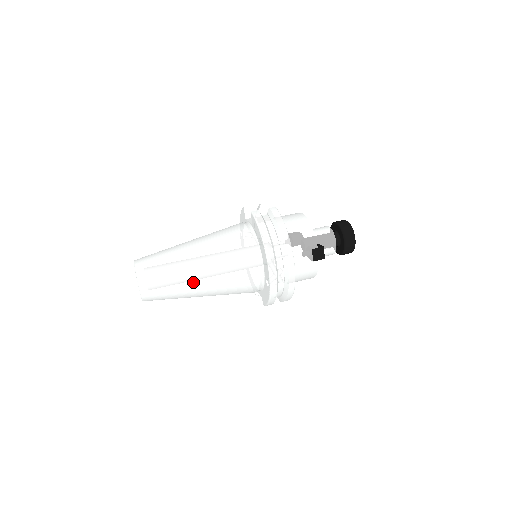
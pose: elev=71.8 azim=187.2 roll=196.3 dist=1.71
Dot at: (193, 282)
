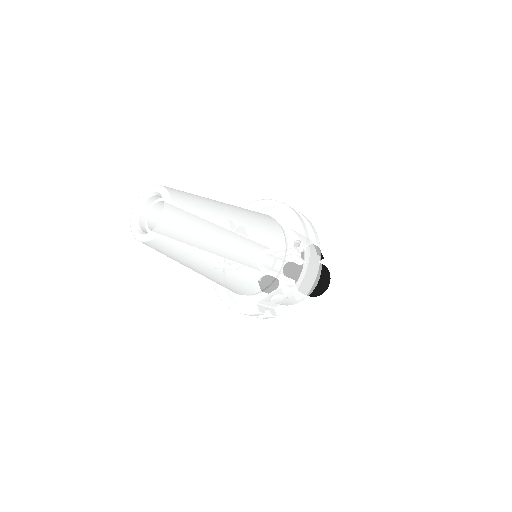
Dot at: (226, 217)
